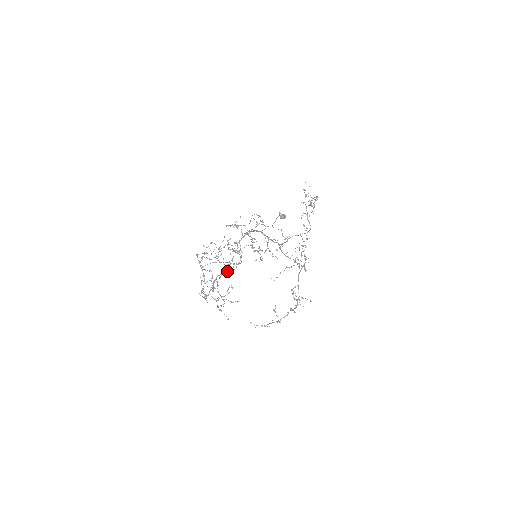
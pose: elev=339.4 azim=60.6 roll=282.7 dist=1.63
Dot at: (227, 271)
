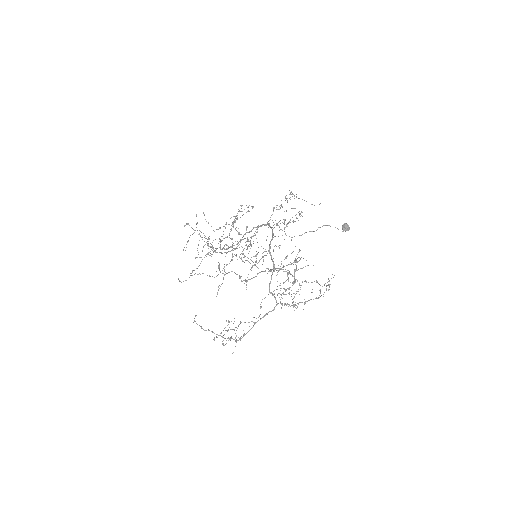
Dot at: (220, 249)
